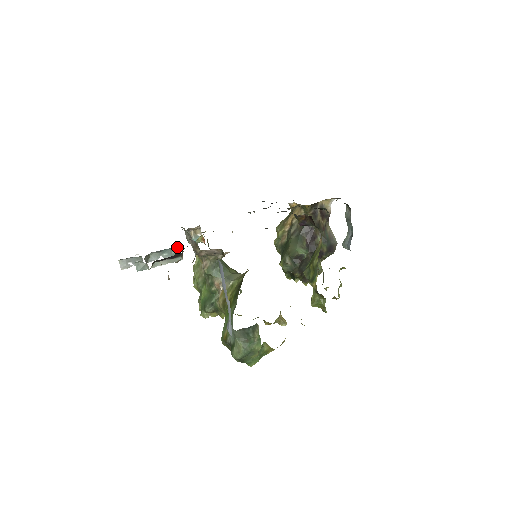
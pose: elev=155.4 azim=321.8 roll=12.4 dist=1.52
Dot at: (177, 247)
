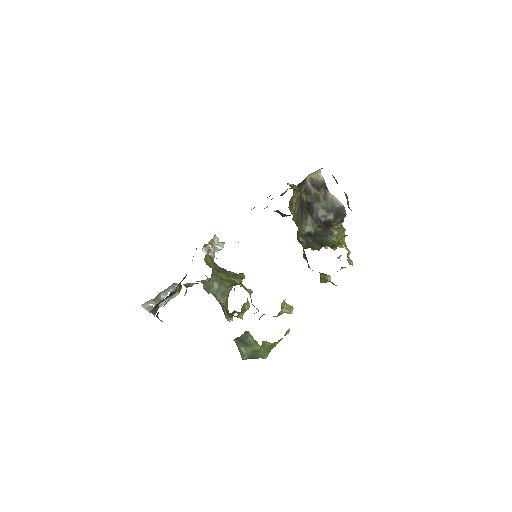
Dot at: (175, 283)
